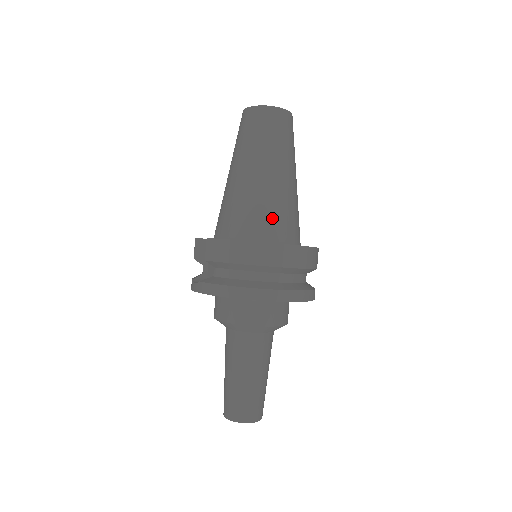
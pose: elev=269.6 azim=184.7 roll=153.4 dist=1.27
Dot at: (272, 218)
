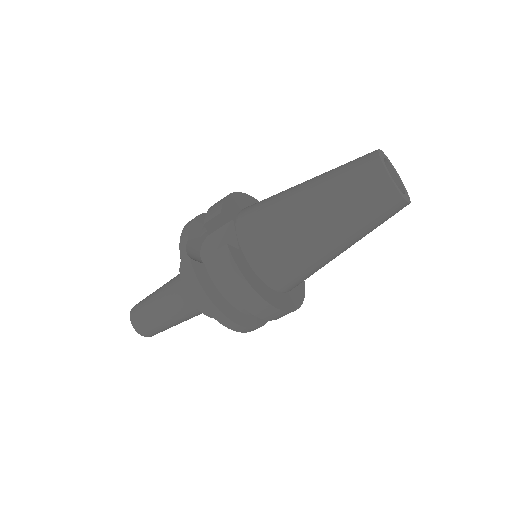
Dot at: (293, 274)
